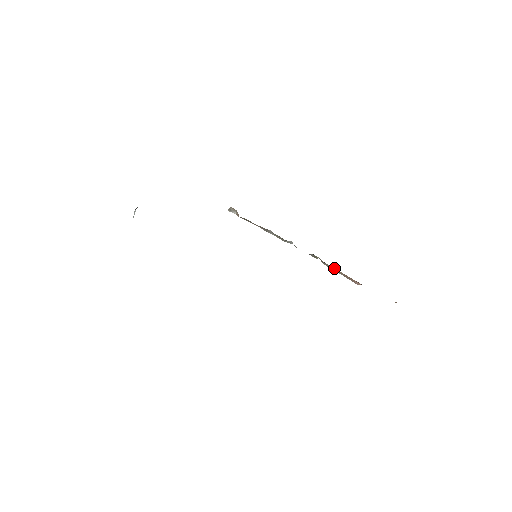
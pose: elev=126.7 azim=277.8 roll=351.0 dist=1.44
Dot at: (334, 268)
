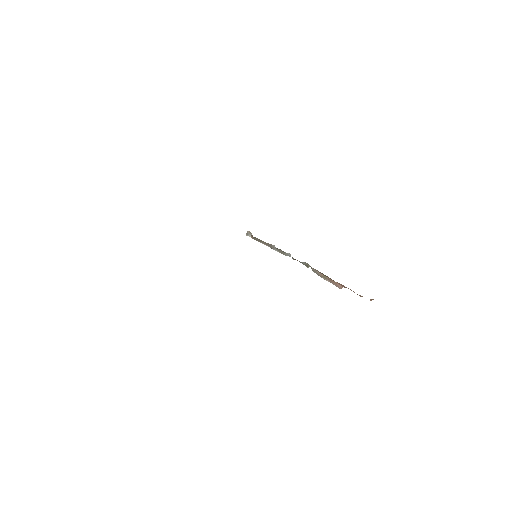
Dot at: (321, 274)
